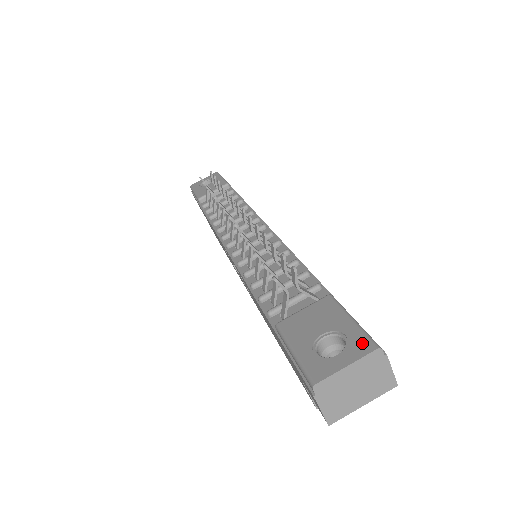
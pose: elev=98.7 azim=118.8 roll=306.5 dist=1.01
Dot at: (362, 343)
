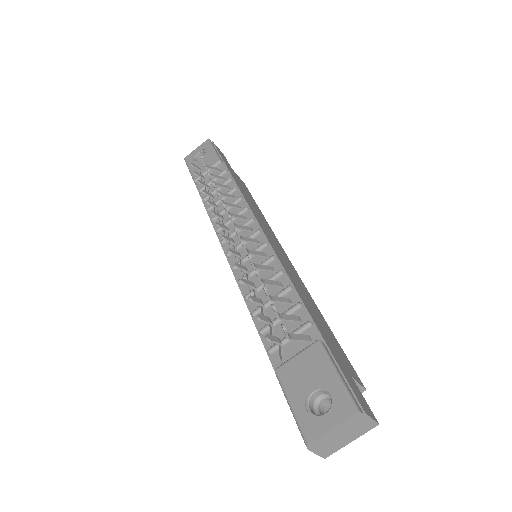
Dot at: (344, 405)
